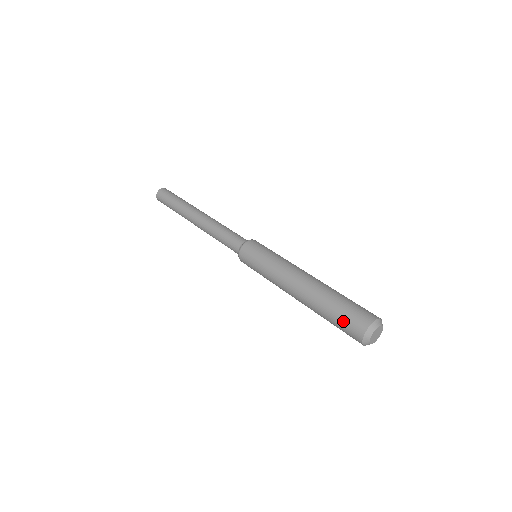
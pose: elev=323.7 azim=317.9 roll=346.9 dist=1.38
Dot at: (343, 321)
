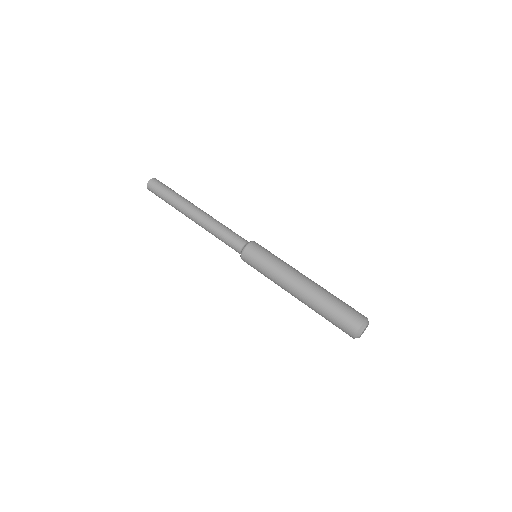
Dot at: occluded
